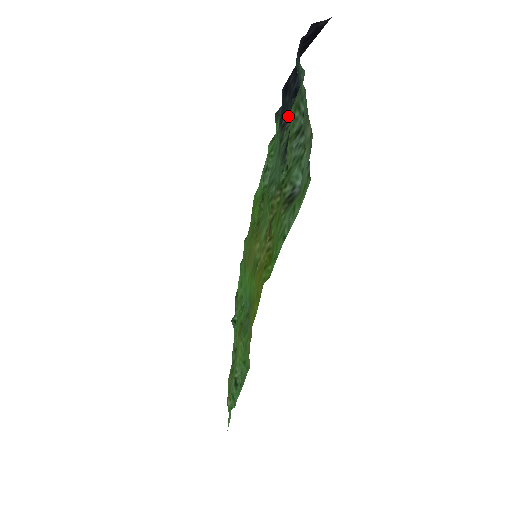
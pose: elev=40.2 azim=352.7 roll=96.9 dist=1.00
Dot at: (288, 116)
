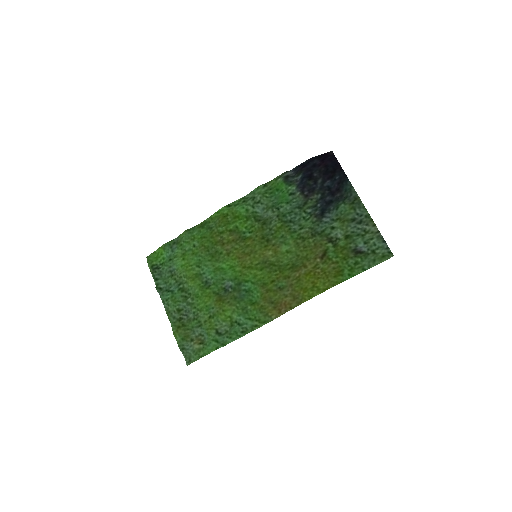
Dot at: (314, 194)
